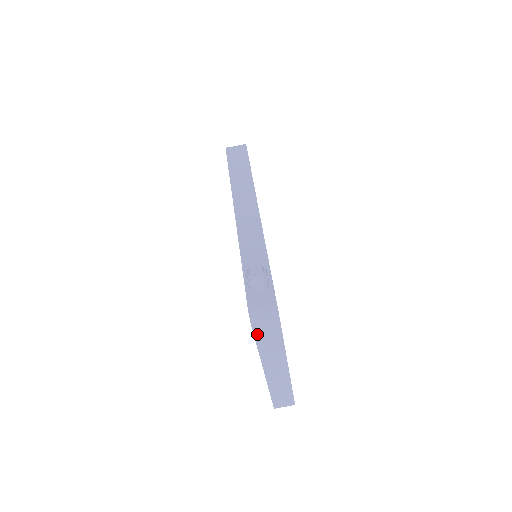
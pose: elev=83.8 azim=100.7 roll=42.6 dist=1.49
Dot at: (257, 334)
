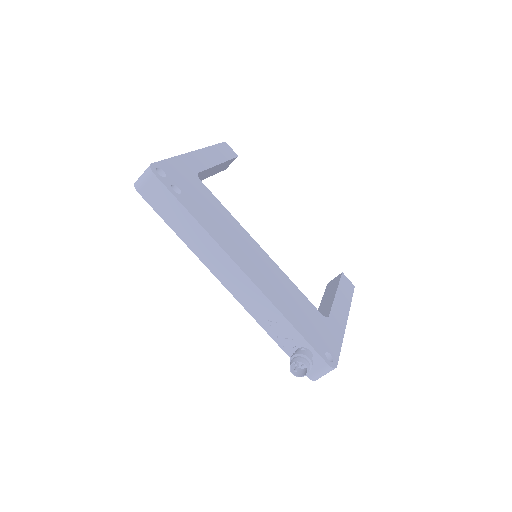
Dot at: occluded
